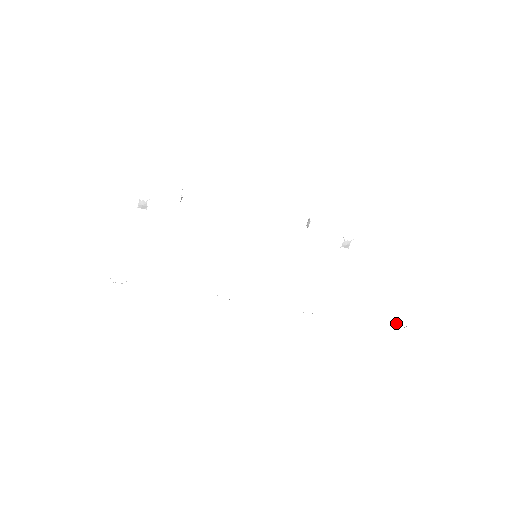
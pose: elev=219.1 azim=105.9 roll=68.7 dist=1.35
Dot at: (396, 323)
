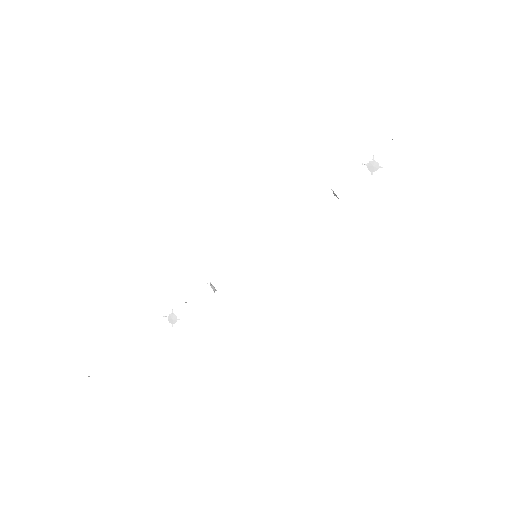
Dot at: occluded
